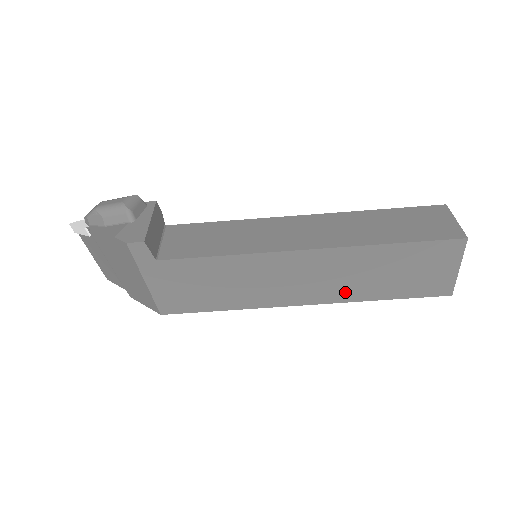
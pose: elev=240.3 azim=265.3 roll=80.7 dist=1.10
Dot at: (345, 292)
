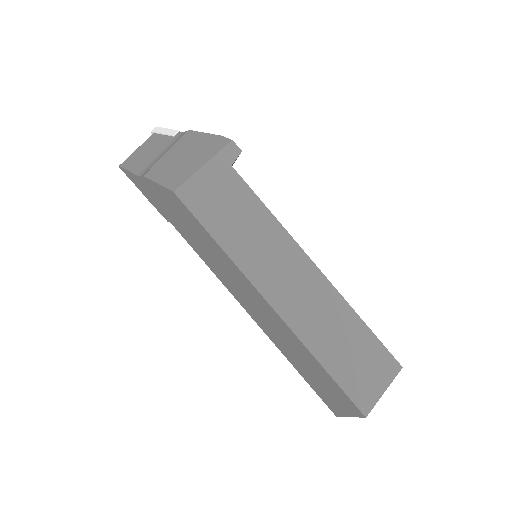
Dot at: (305, 327)
